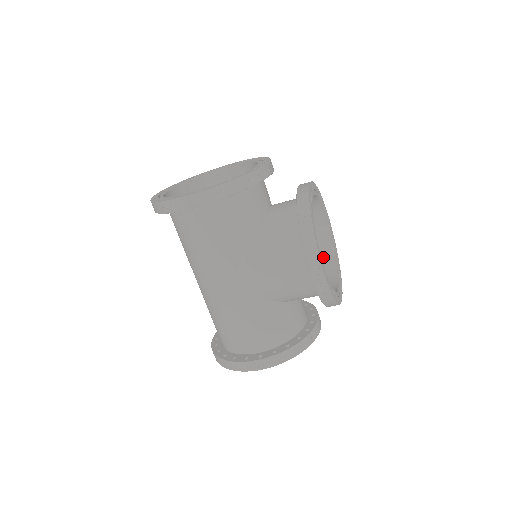
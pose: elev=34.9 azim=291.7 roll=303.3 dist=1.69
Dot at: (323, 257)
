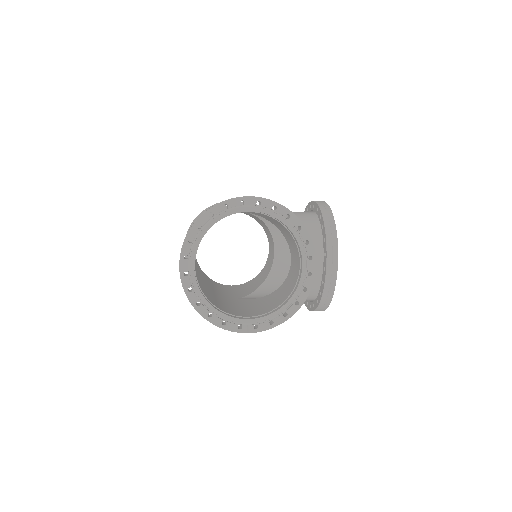
Dot at: occluded
